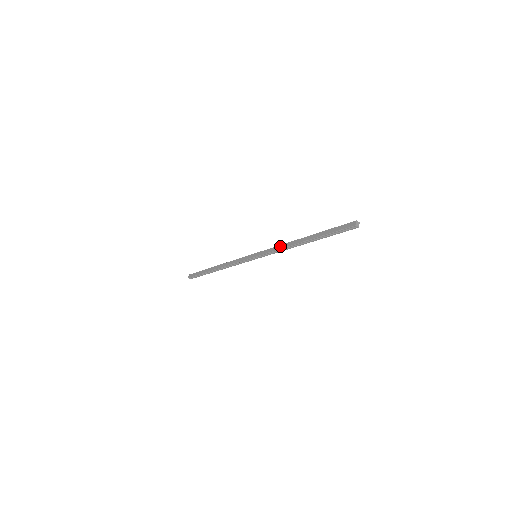
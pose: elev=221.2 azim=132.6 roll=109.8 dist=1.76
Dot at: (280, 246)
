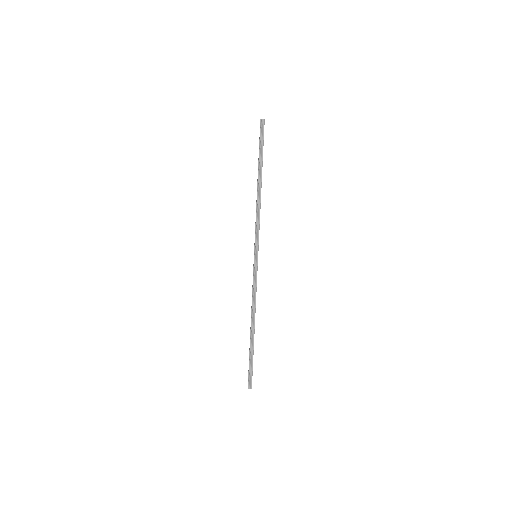
Dot at: occluded
